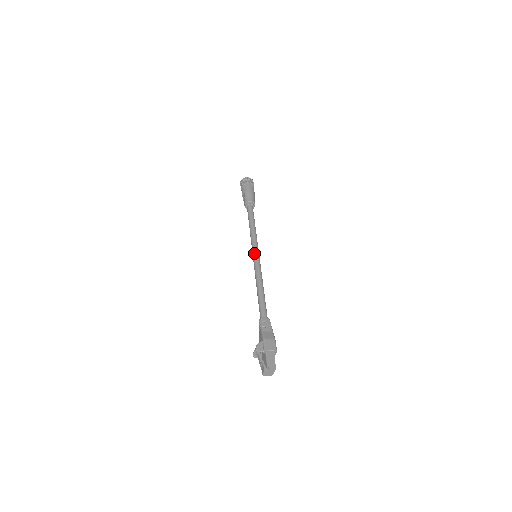
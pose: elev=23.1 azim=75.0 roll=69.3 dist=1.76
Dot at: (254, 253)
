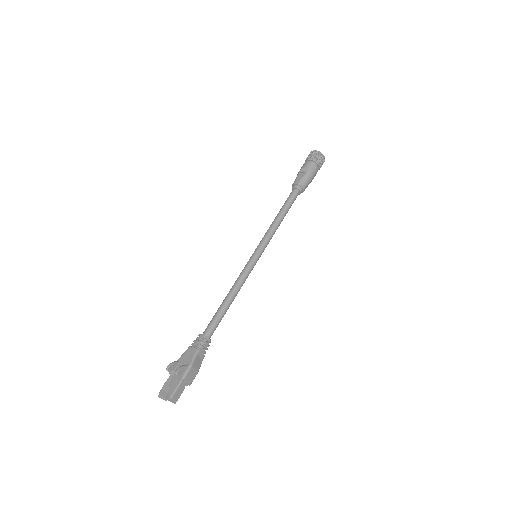
Dot at: (258, 253)
